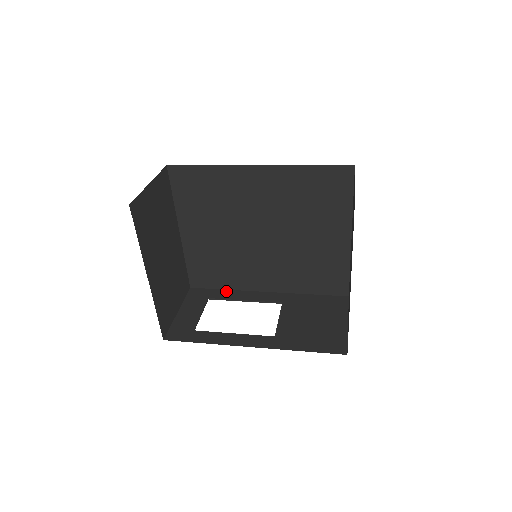
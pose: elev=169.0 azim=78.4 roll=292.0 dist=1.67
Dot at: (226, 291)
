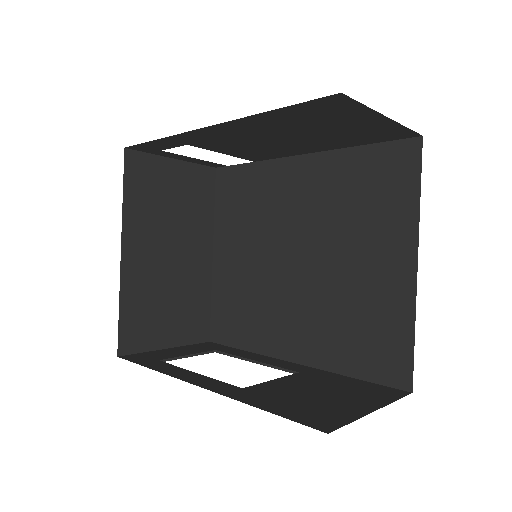
Dot at: (243, 351)
